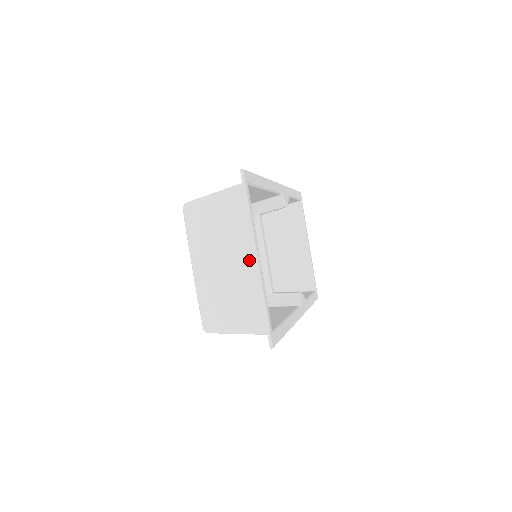
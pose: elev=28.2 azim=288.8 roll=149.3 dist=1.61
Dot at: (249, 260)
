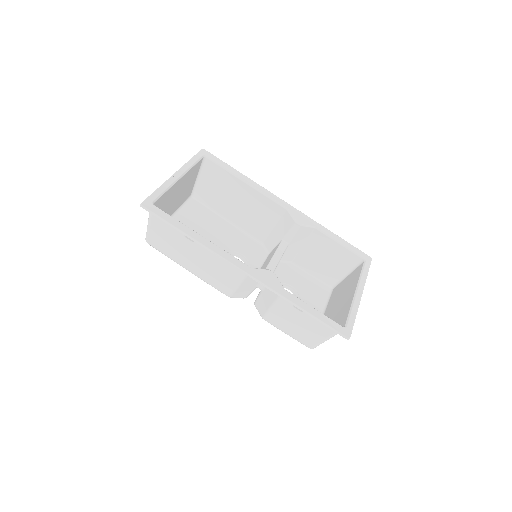
Dot at: occluded
